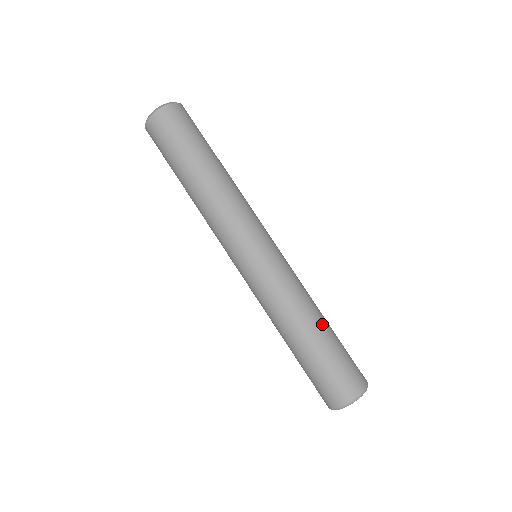
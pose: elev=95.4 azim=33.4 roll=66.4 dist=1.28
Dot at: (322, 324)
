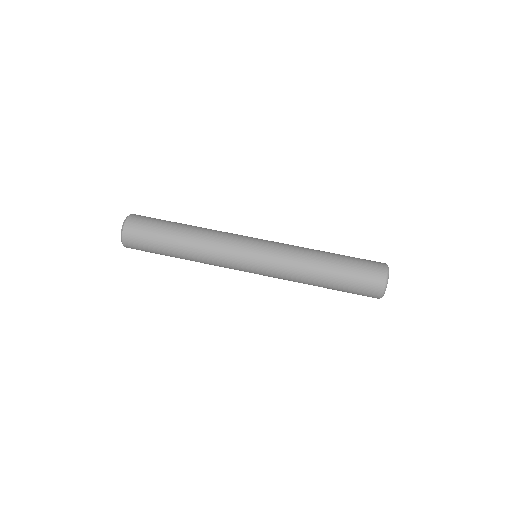
Dot at: (329, 253)
